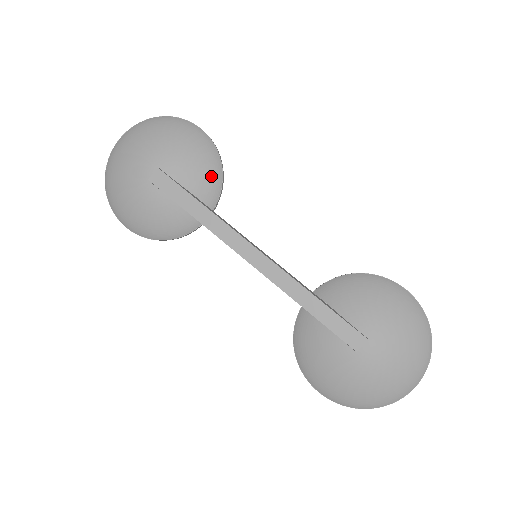
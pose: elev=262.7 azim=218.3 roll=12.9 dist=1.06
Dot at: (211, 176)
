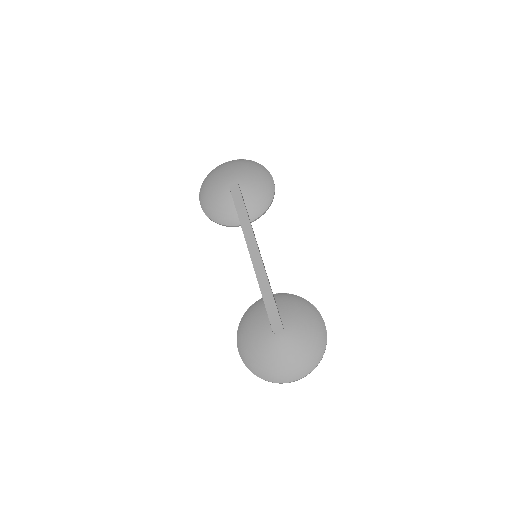
Dot at: (262, 204)
